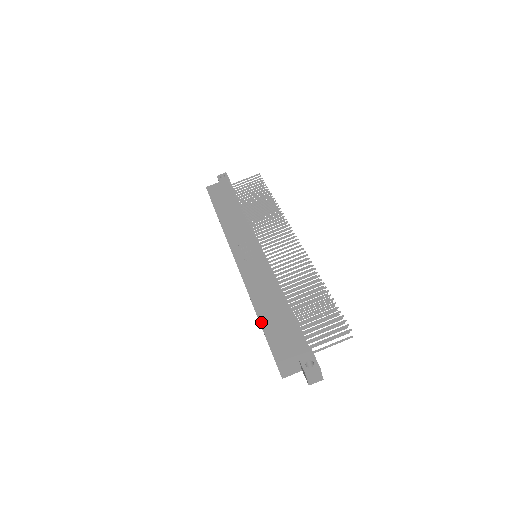
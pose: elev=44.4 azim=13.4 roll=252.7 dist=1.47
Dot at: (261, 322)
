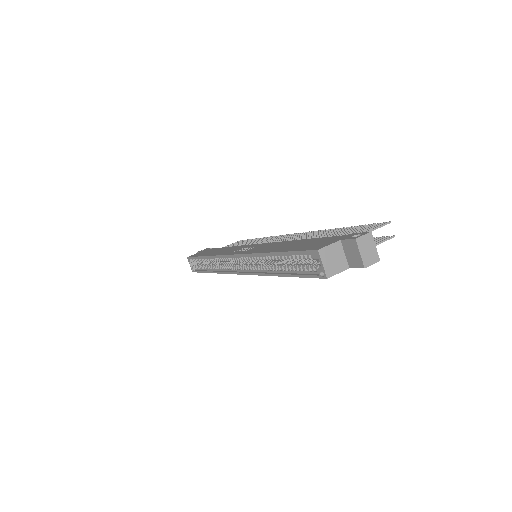
Dot at: (281, 251)
